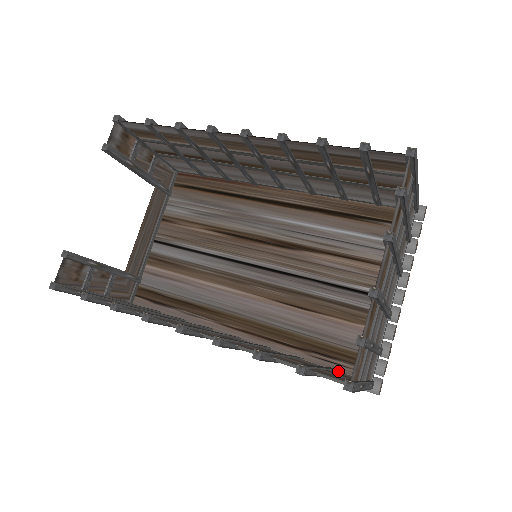
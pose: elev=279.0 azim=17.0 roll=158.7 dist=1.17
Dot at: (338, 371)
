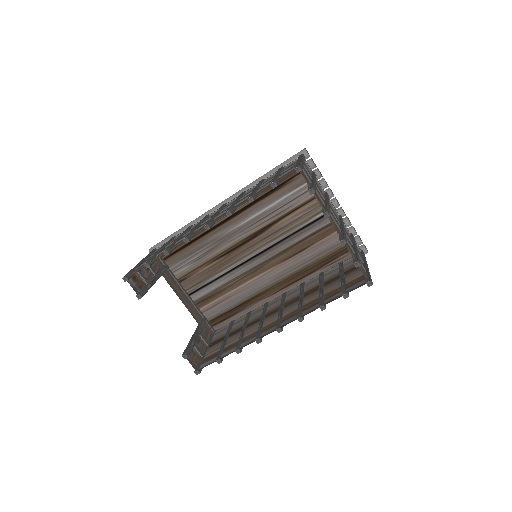
Dot at: (343, 262)
